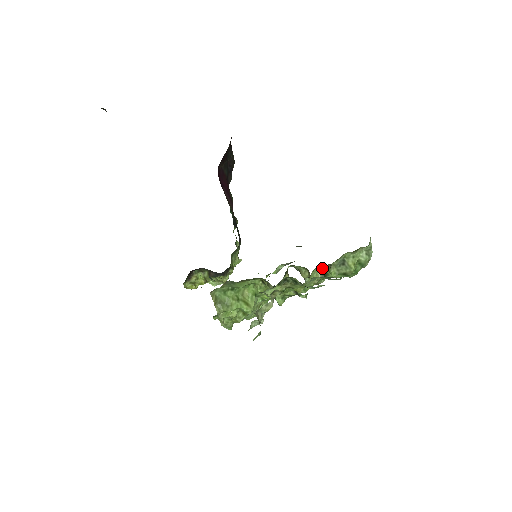
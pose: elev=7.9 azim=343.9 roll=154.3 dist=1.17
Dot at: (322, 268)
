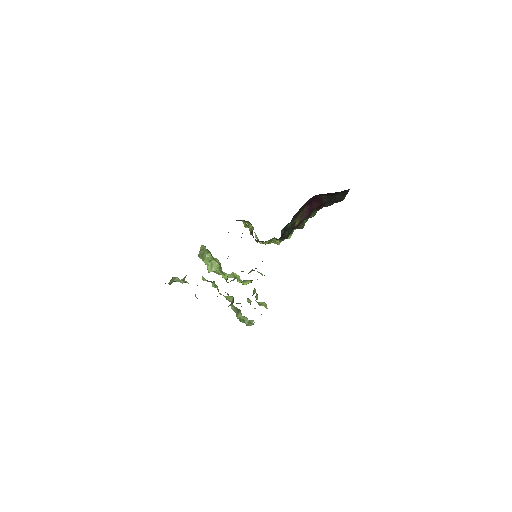
Dot at: (233, 300)
